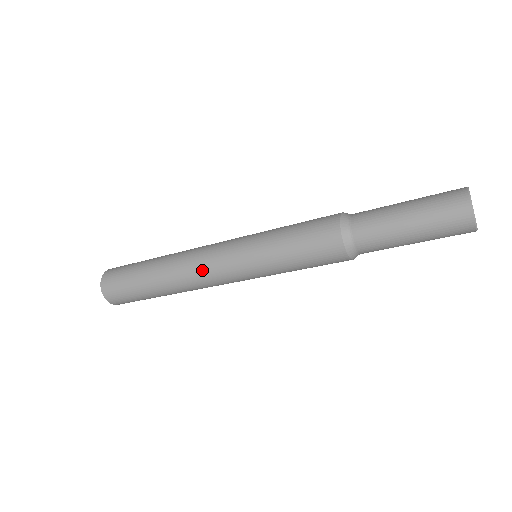
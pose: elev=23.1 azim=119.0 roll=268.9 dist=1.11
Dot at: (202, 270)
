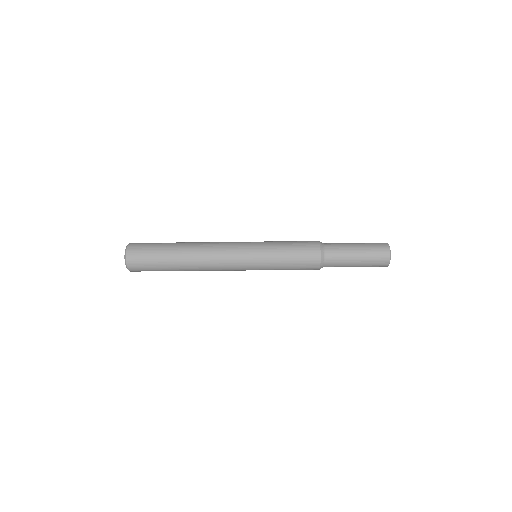
Dot at: (221, 268)
